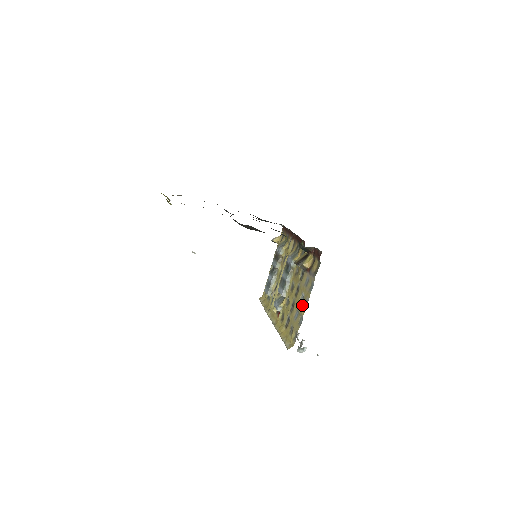
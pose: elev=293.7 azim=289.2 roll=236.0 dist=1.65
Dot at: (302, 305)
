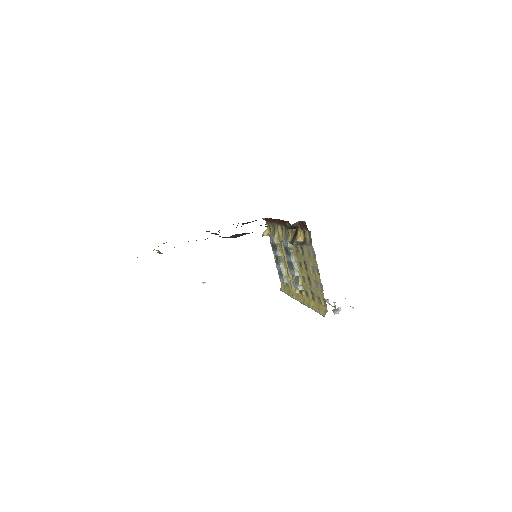
Dot at: (315, 274)
